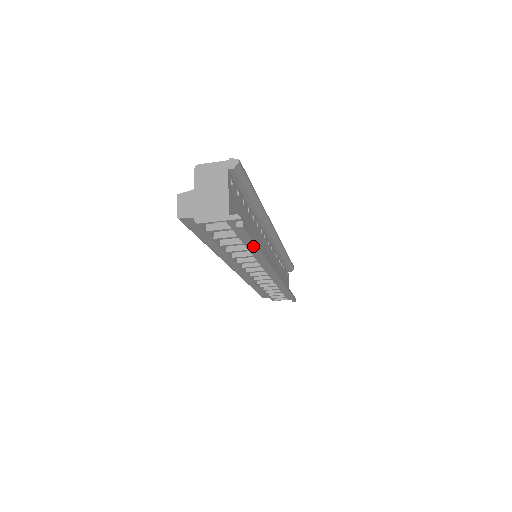
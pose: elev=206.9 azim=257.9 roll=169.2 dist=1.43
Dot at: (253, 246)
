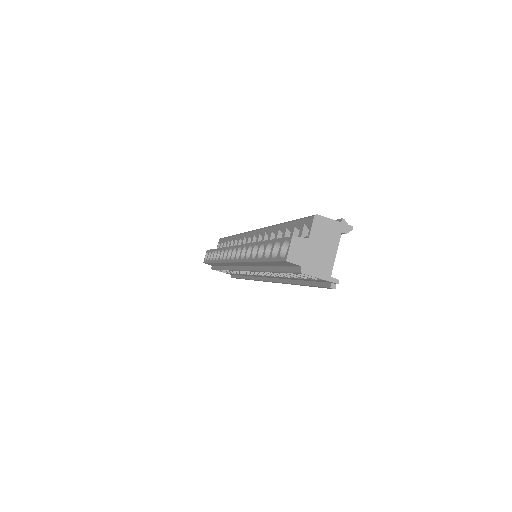
Dot at: (307, 285)
